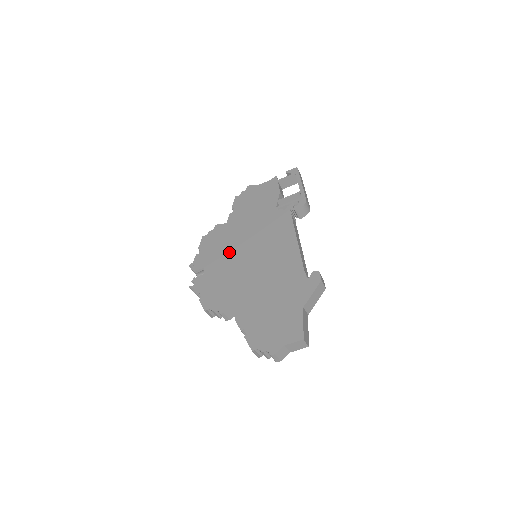
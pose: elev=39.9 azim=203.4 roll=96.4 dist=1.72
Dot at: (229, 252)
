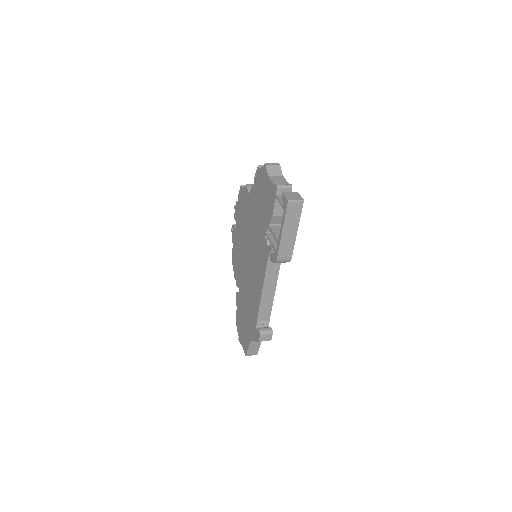
Dot at: (244, 232)
